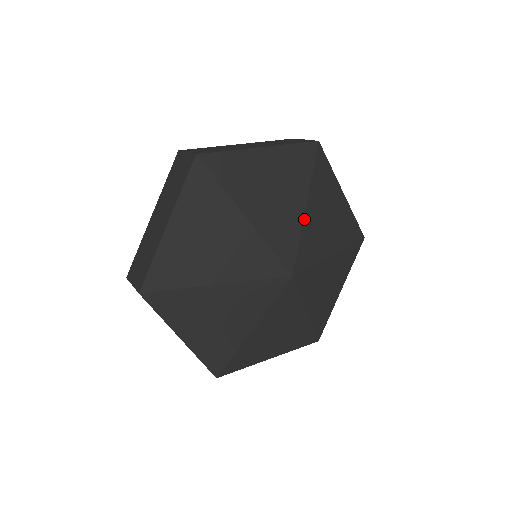
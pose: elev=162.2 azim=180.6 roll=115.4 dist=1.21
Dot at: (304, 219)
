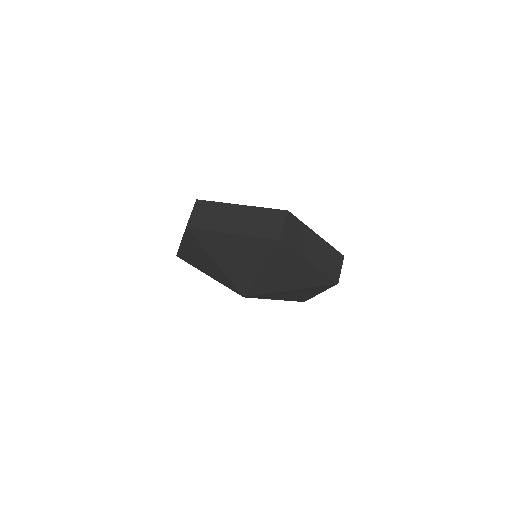
Dot at: (257, 276)
